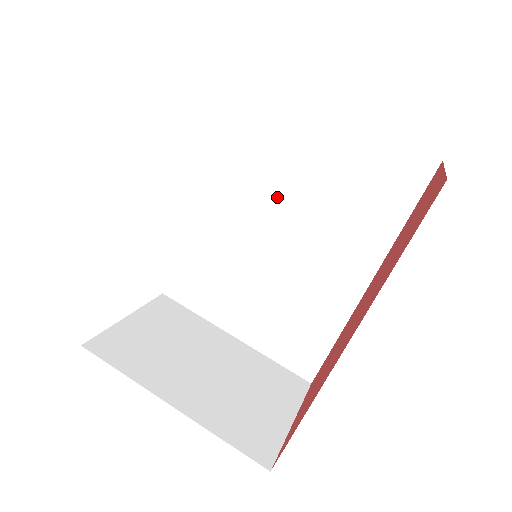
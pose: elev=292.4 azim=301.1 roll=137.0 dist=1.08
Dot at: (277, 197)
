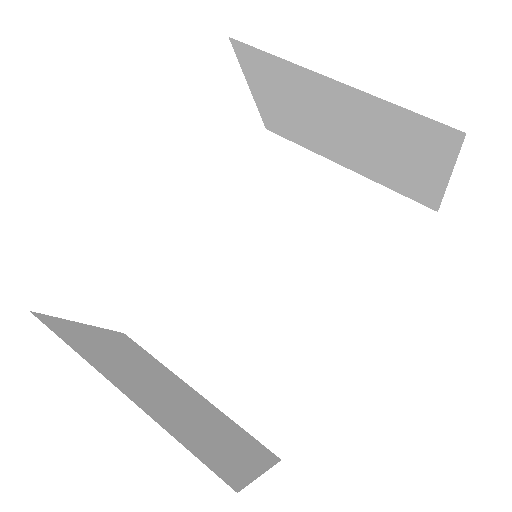
Dot at: (277, 236)
